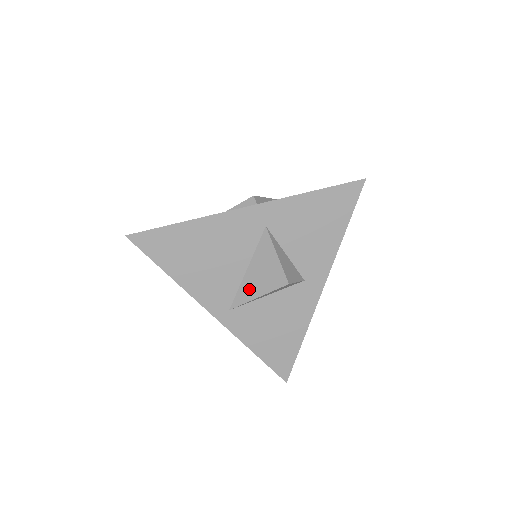
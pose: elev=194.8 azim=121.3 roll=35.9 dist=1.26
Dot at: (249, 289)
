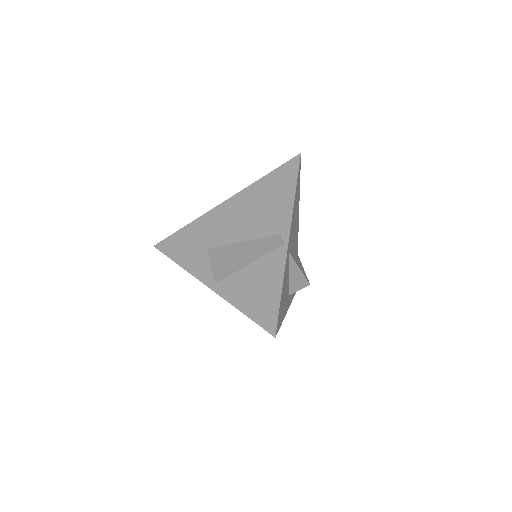
Dot at: occluded
